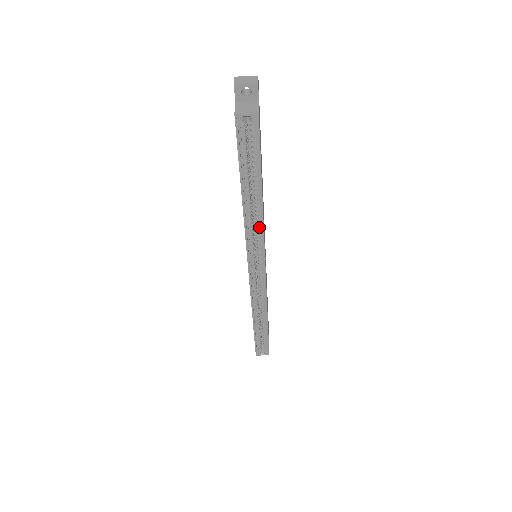
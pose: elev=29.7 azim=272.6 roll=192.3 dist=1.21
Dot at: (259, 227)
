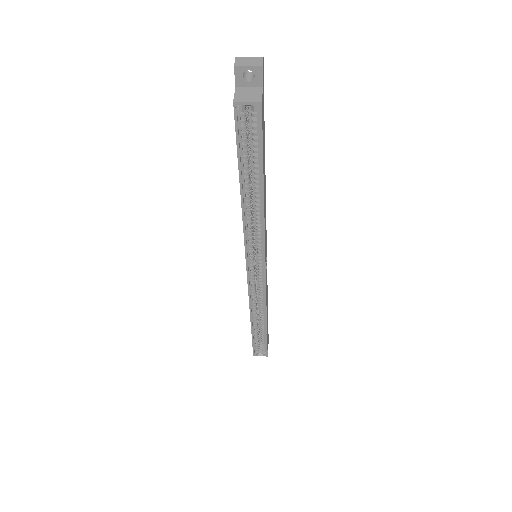
Dot at: (259, 228)
